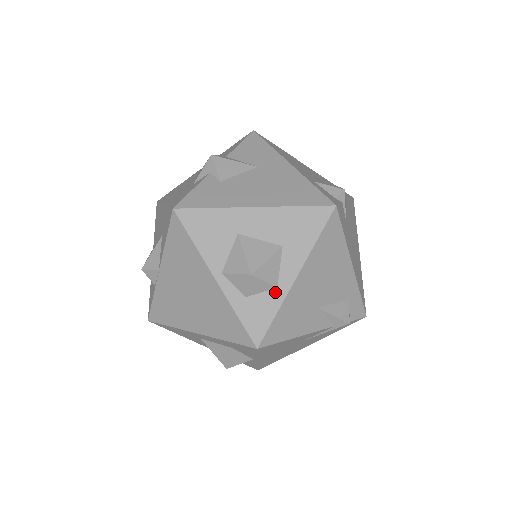
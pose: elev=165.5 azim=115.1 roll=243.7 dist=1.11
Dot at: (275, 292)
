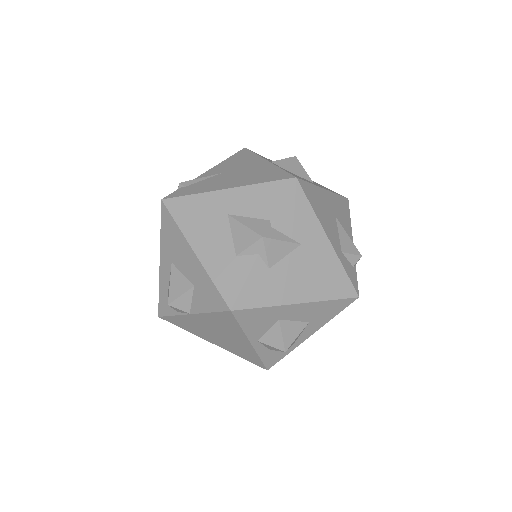
Dot at: (292, 345)
